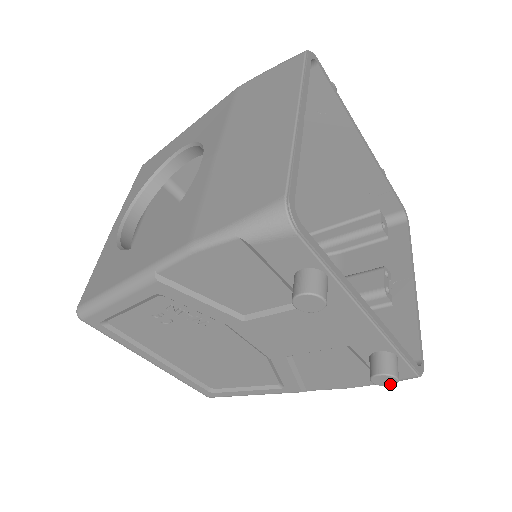
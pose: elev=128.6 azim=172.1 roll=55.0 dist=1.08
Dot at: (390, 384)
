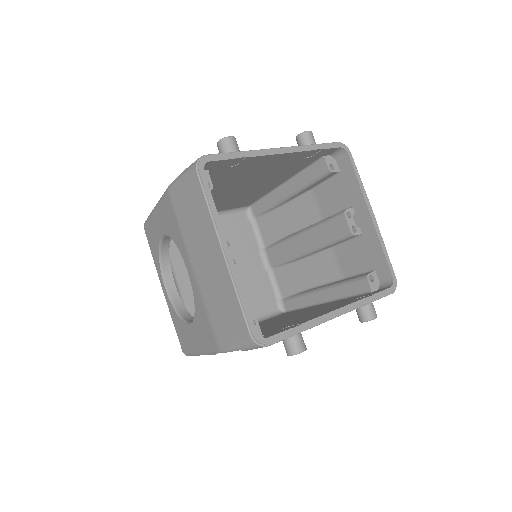
Dot at: occluded
